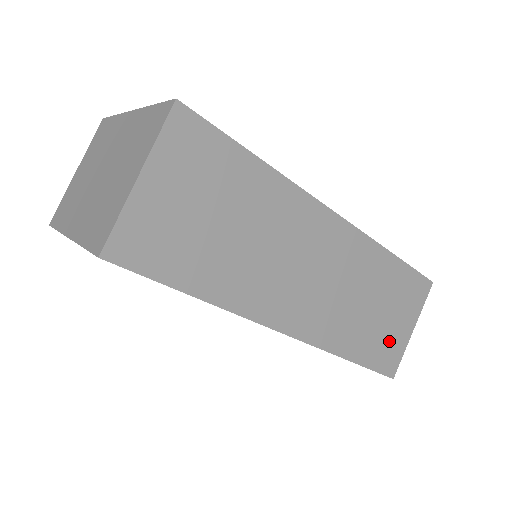
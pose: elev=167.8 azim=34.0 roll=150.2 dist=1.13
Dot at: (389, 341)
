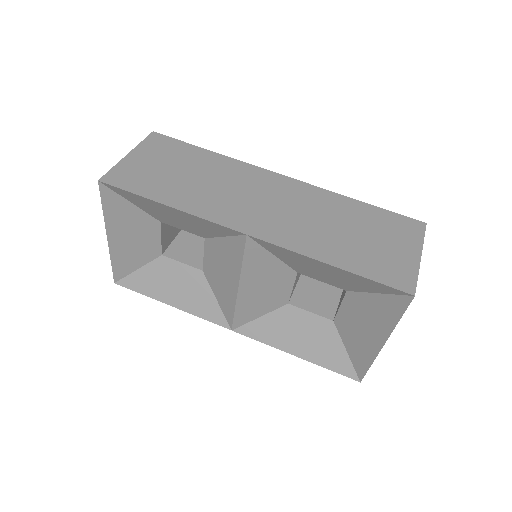
Dot at: (387, 260)
